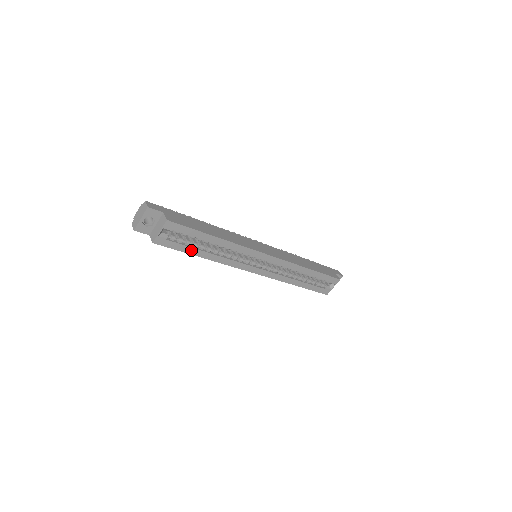
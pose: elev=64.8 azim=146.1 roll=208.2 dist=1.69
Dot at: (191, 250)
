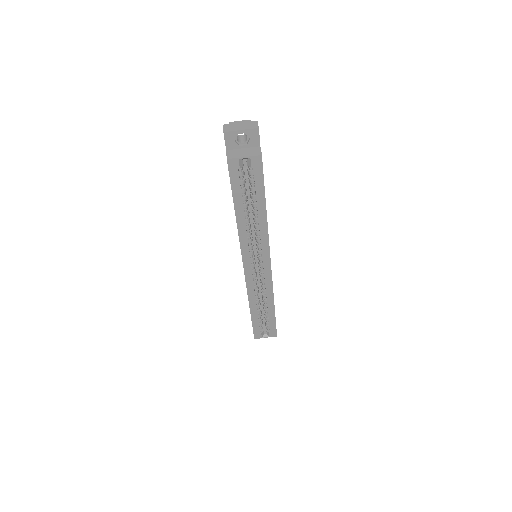
Dot at: (238, 199)
